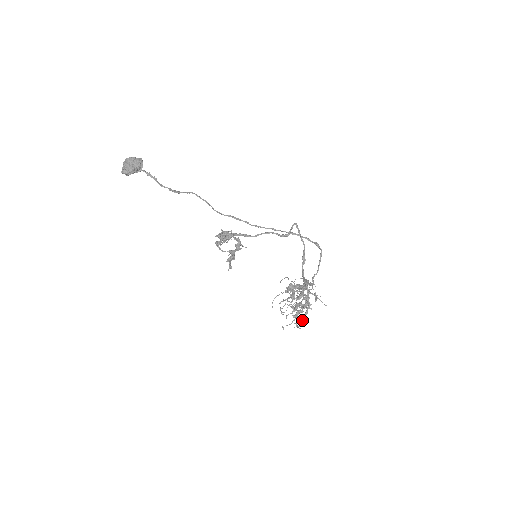
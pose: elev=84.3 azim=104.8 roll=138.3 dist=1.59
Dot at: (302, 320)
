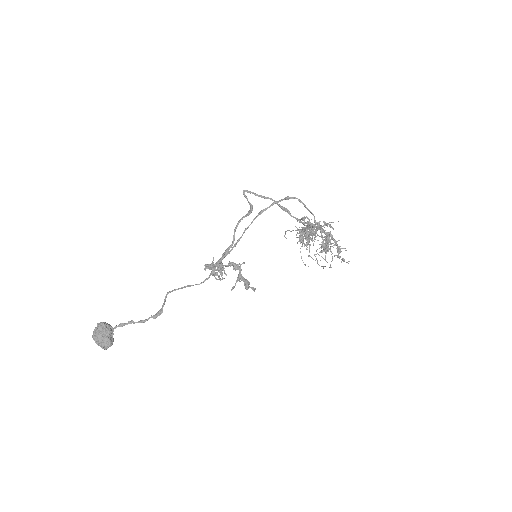
Dot at: (339, 250)
